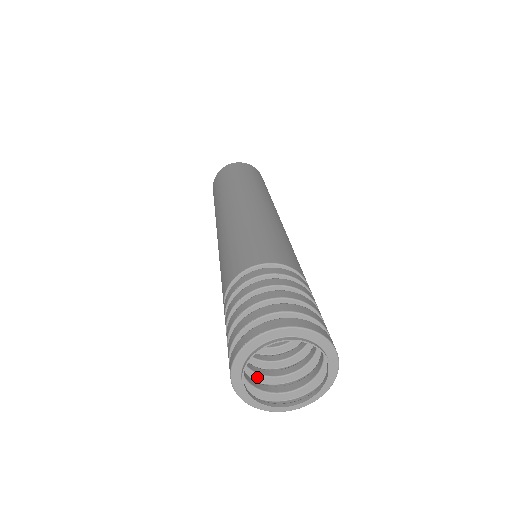
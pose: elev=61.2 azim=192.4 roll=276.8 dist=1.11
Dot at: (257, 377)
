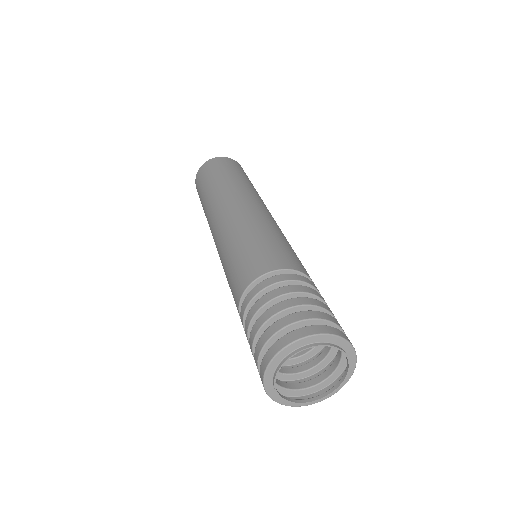
Dot at: (312, 371)
